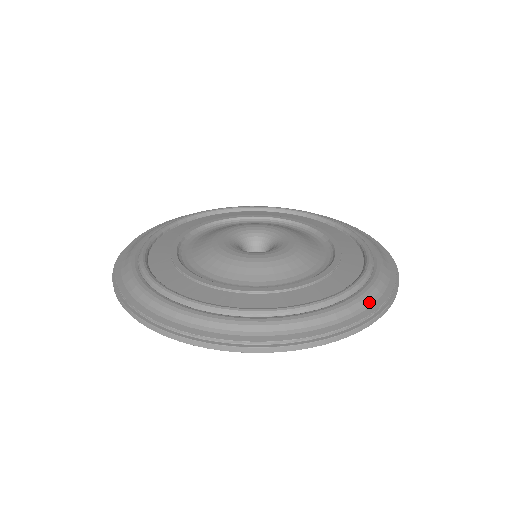
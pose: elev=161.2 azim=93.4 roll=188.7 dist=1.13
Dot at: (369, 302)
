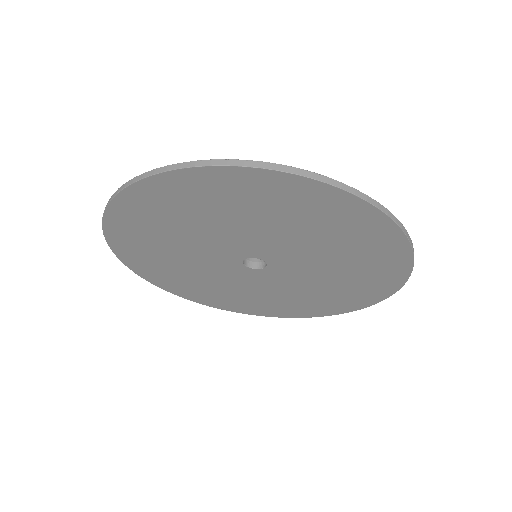
Dot at: occluded
